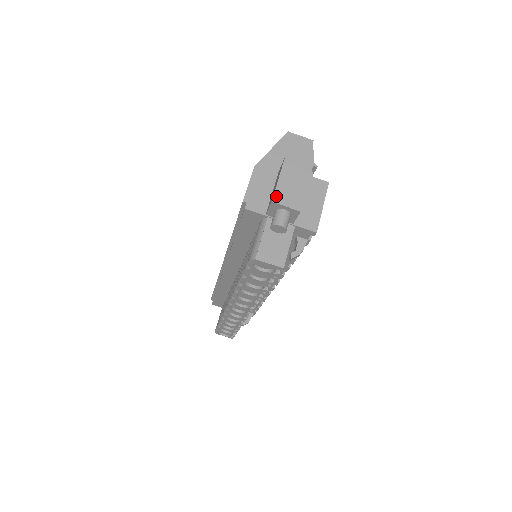
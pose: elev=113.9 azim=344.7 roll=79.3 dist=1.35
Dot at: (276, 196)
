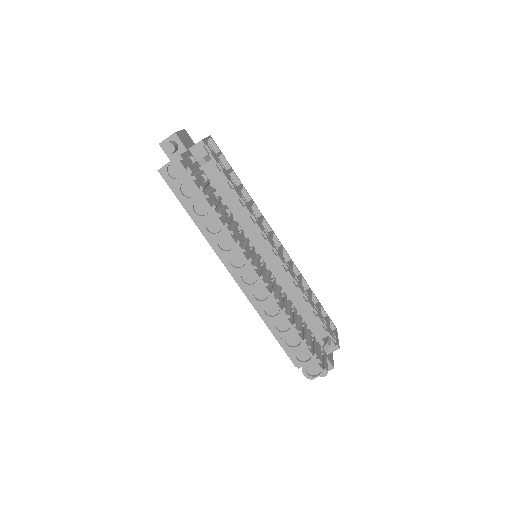
Dot at: (161, 142)
